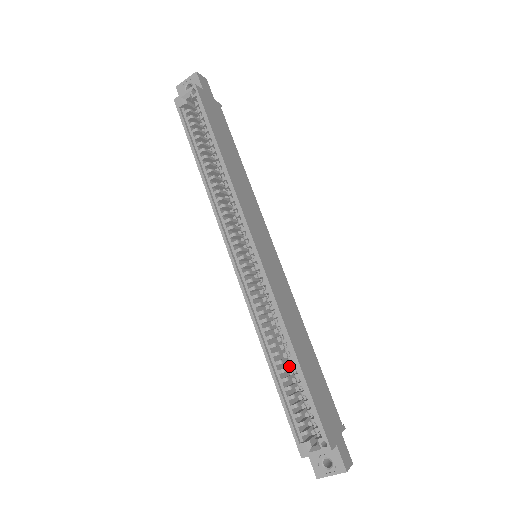
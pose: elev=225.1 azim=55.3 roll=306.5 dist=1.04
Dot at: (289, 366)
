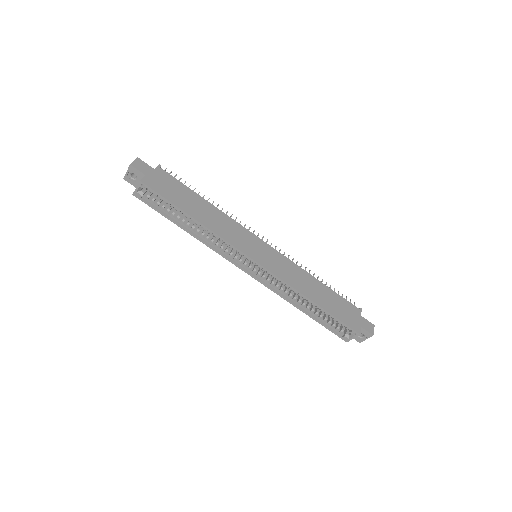
Dot at: occluded
